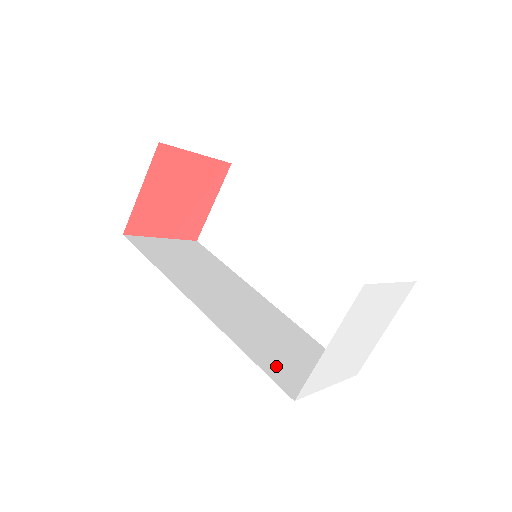
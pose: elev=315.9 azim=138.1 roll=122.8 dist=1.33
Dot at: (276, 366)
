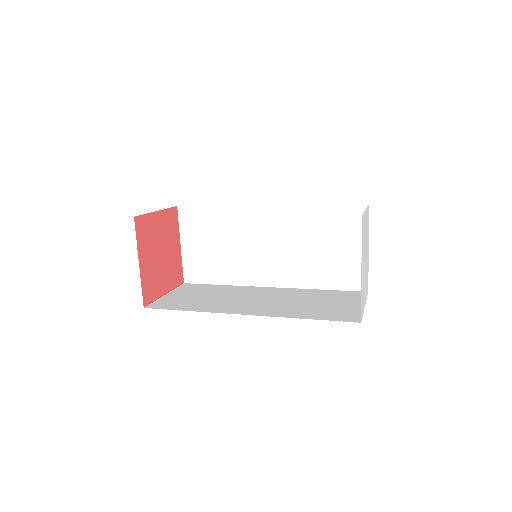
Dot at: occluded
